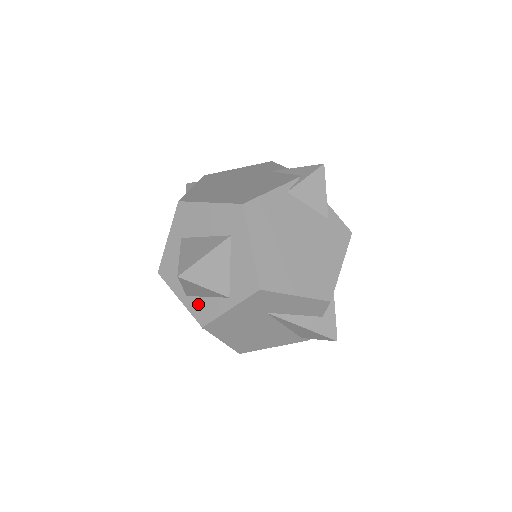
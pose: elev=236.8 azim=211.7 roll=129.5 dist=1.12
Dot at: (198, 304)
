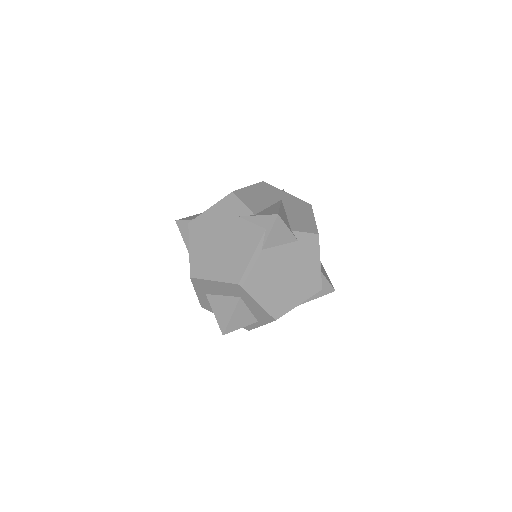
Dot at: occluded
